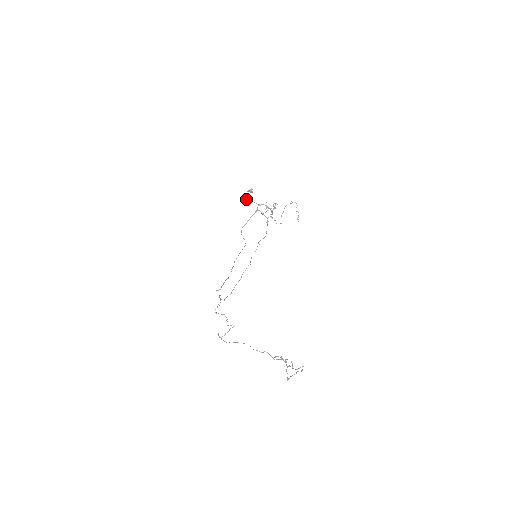
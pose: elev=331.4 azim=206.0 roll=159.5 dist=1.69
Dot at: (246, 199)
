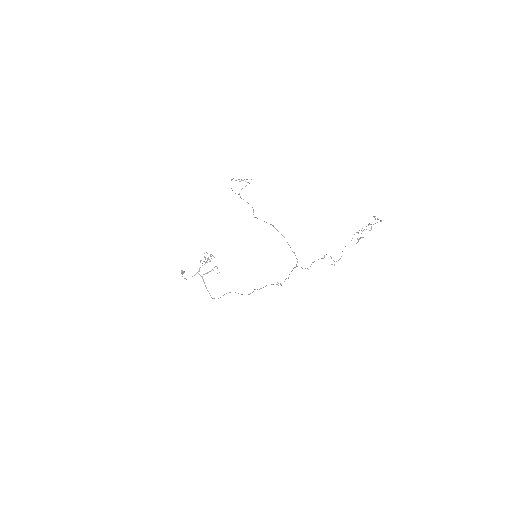
Dot at: occluded
